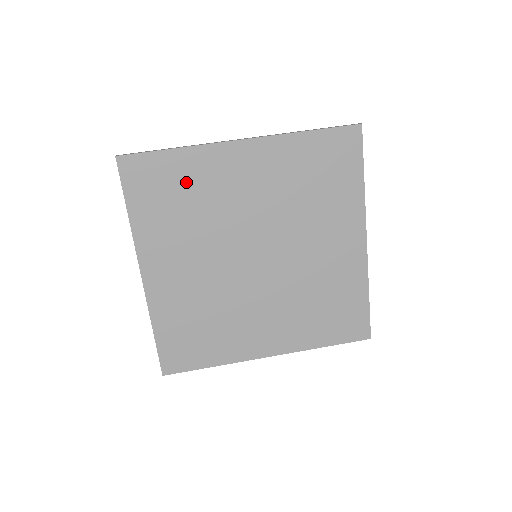
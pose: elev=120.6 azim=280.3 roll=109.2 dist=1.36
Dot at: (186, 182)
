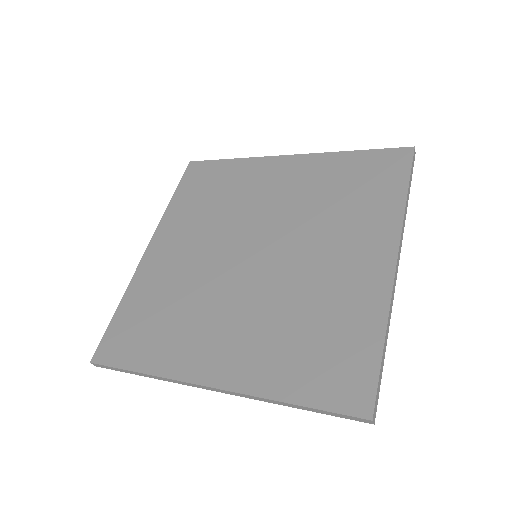
Dot at: (227, 181)
